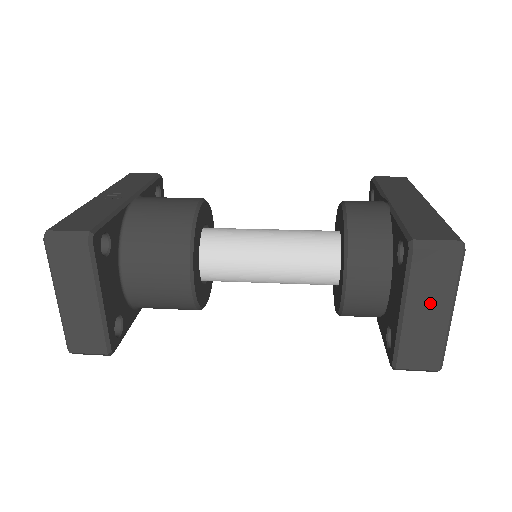
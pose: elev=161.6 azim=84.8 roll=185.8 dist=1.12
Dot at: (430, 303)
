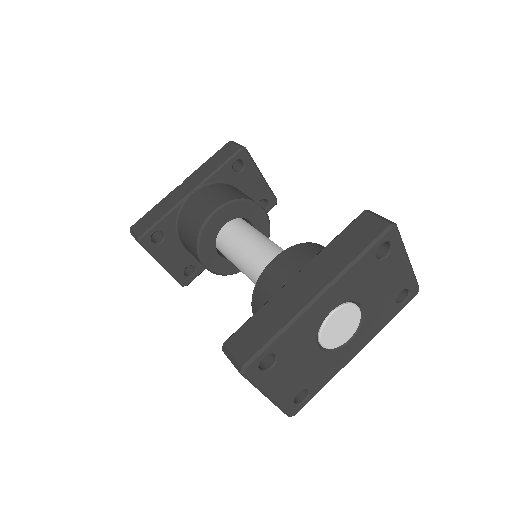
Dot at: occluded
